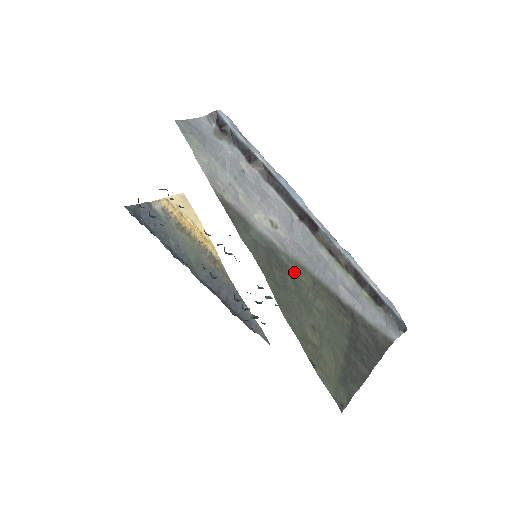
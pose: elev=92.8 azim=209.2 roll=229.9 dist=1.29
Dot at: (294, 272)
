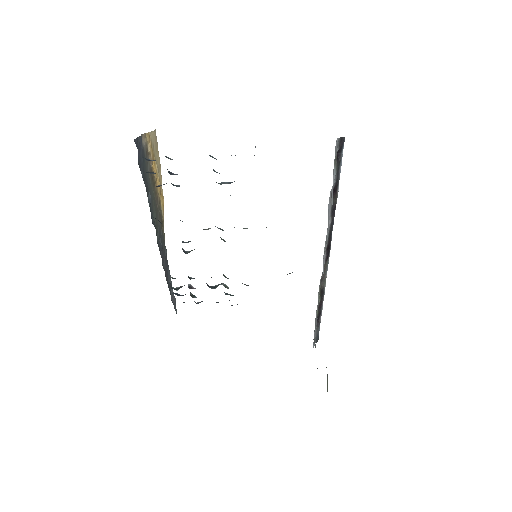
Dot at: occluded
